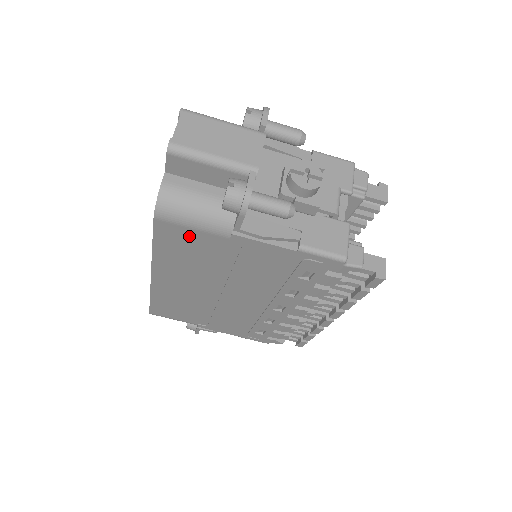
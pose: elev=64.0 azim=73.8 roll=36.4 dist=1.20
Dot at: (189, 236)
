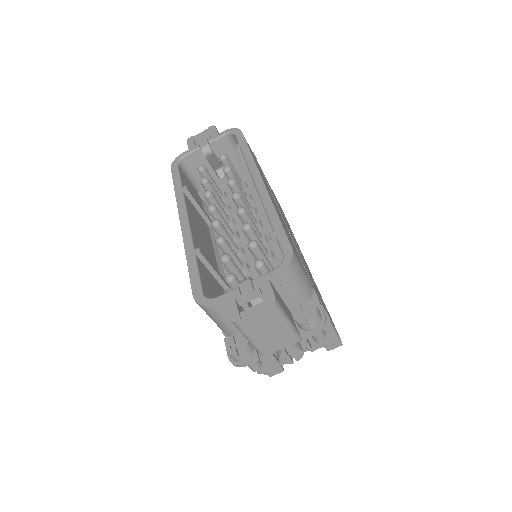
Dot at: occluded
